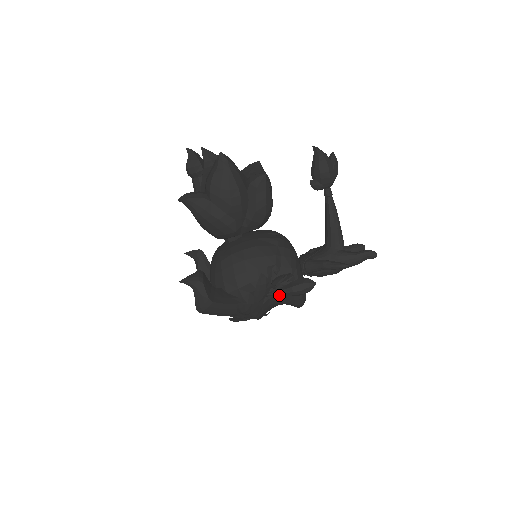
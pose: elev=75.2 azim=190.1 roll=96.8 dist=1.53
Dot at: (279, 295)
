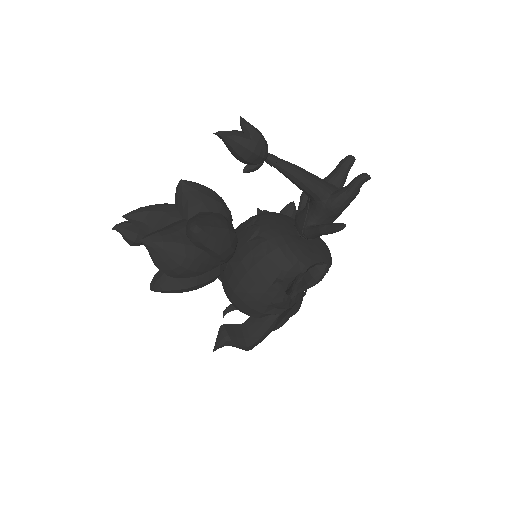
Dot at: occluded
